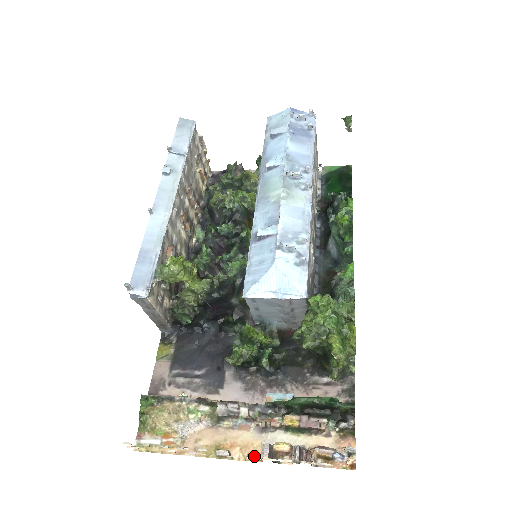
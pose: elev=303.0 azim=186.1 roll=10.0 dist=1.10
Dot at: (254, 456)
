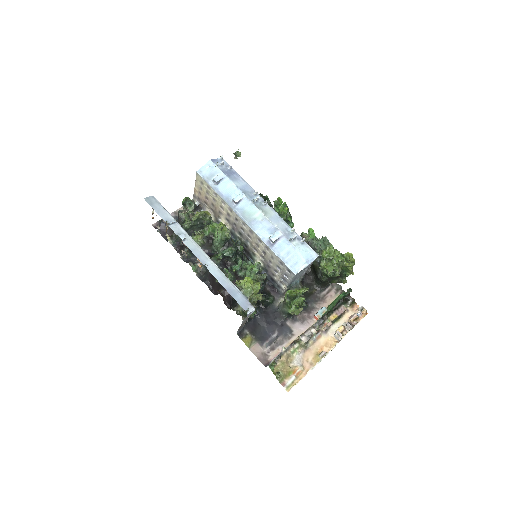
Dot at: (334, 343)
